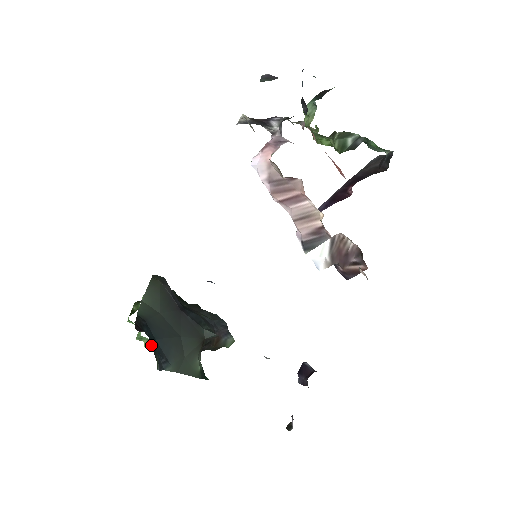
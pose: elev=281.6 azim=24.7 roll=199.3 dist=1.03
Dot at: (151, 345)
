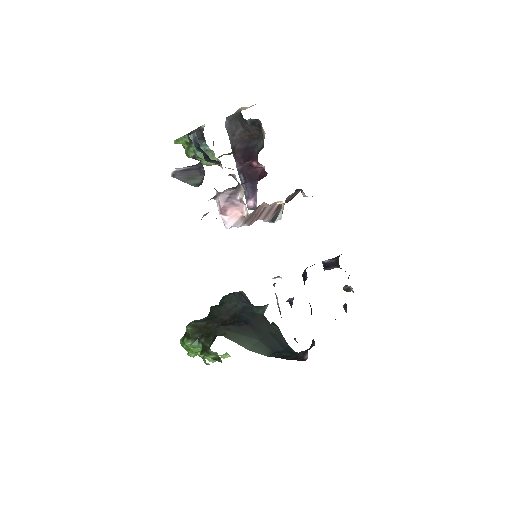
Dot at: occluded
